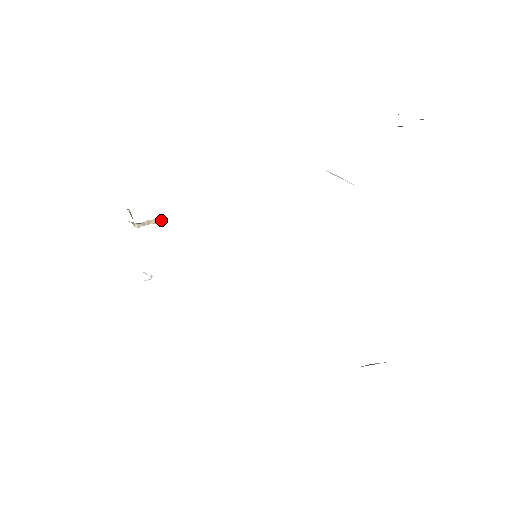
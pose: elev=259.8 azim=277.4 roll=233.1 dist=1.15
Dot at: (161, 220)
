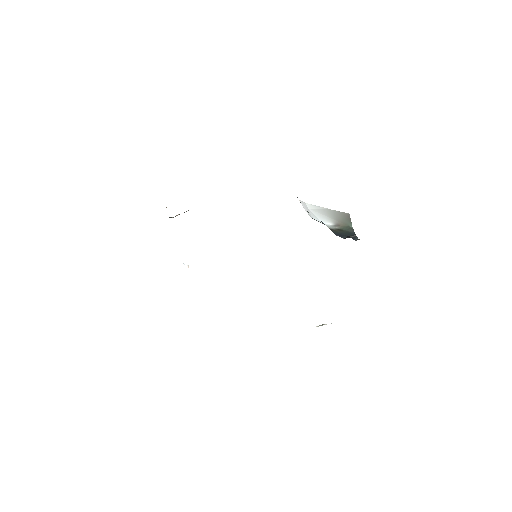
Dot at: (188, 210)
